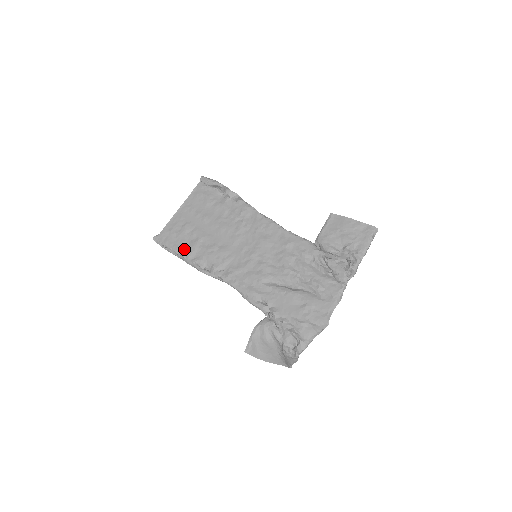
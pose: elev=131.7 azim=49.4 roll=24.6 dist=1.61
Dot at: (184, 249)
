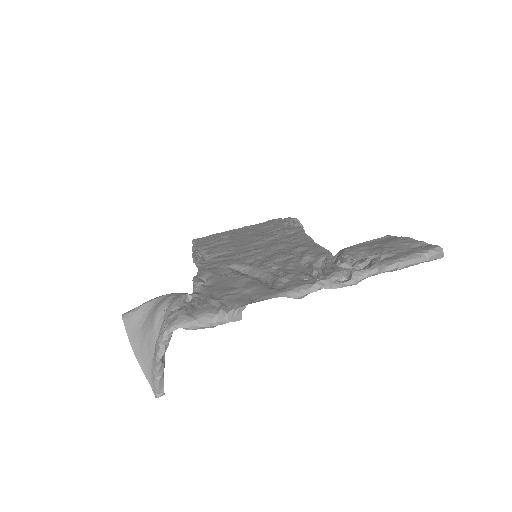
Dot at: (204, 245)
